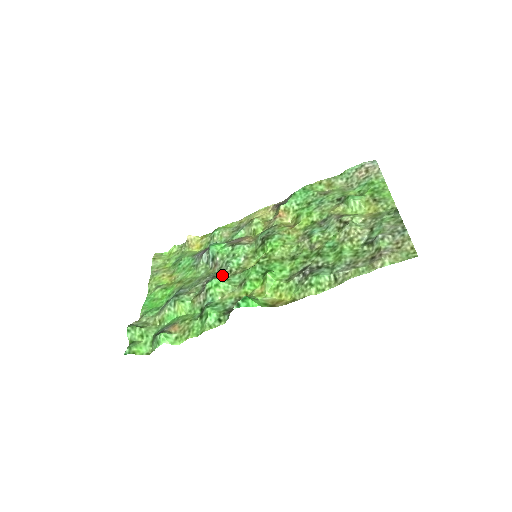
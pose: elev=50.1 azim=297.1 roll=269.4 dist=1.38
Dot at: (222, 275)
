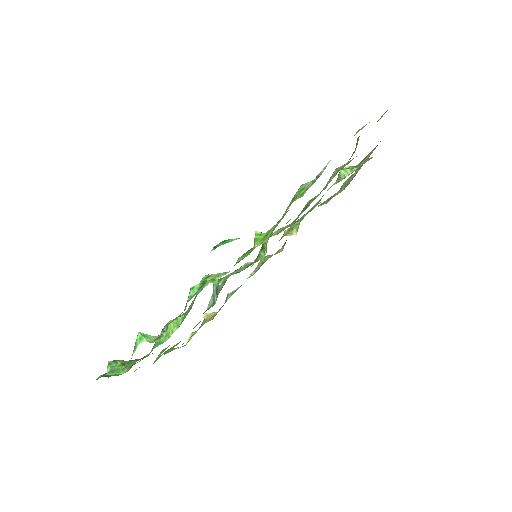
Dot at: occluded
